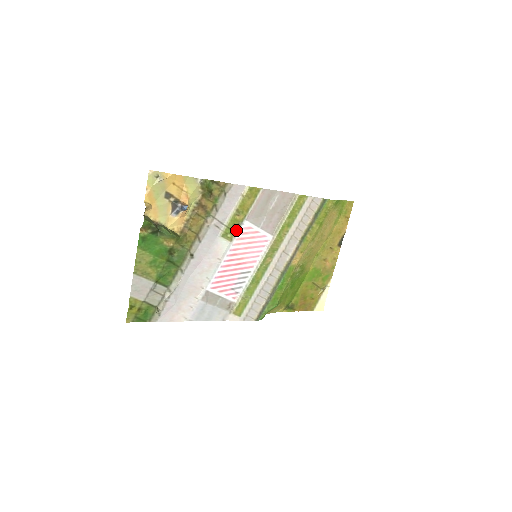
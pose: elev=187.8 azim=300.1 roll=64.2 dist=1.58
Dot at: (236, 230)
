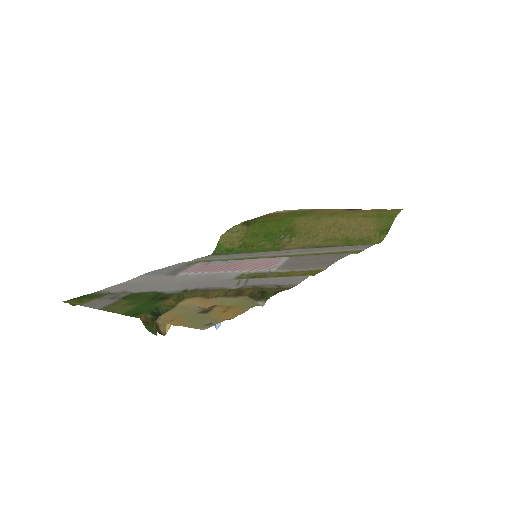
Dot at: (257, 273)
